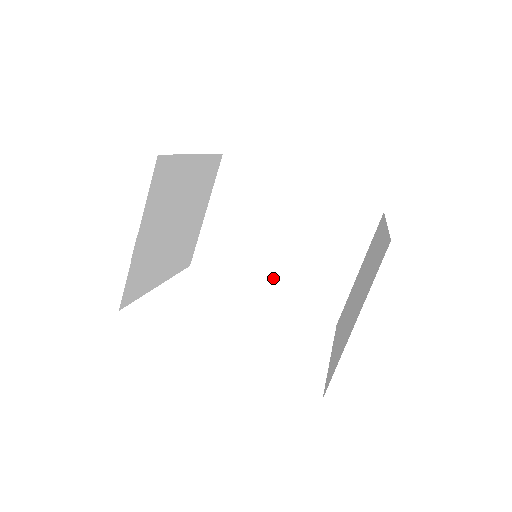
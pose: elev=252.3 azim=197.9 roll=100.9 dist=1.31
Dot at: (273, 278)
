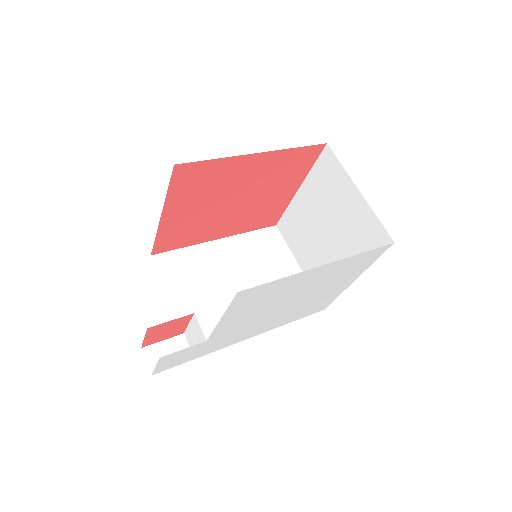
Dot at: occluded
